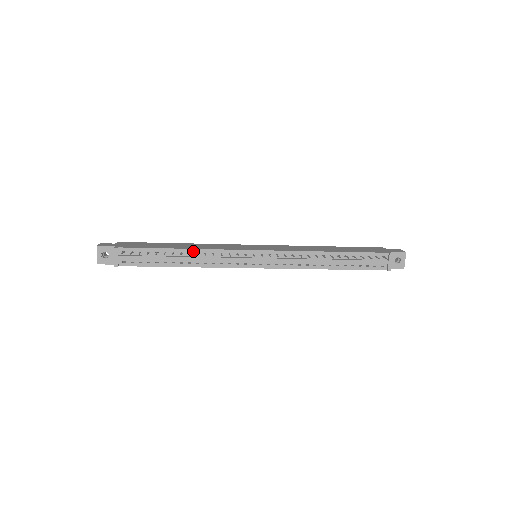
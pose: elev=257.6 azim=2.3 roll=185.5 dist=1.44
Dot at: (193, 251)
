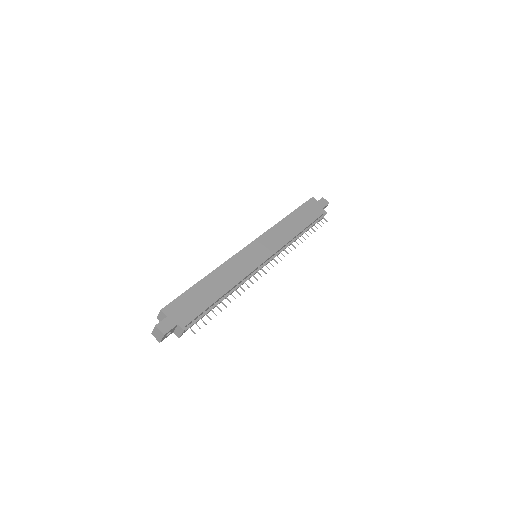
Dot at: (231, 289)
